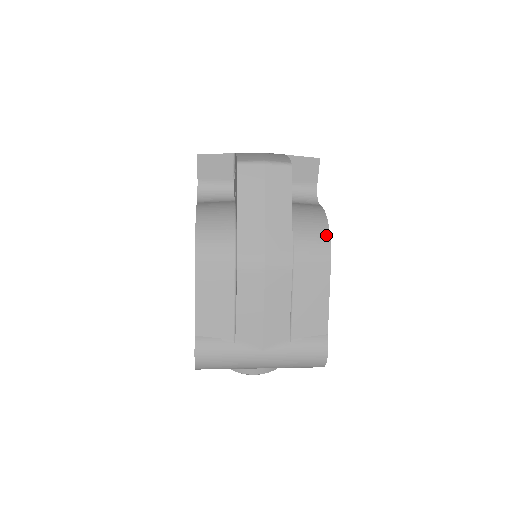
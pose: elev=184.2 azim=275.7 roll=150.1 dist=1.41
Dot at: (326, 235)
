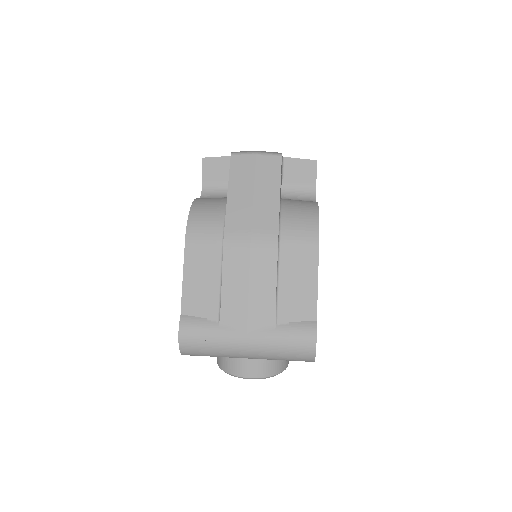
Dot at: (315, 220)
